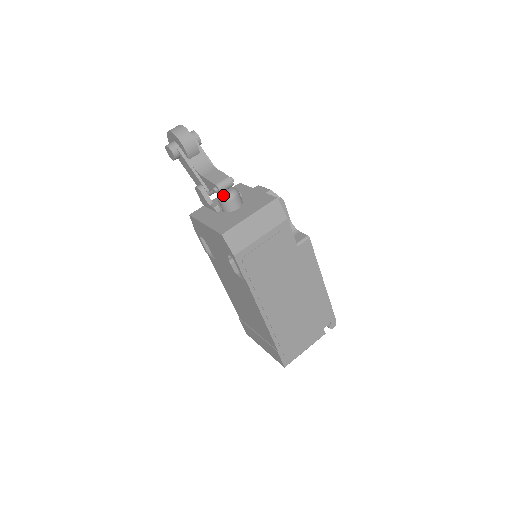
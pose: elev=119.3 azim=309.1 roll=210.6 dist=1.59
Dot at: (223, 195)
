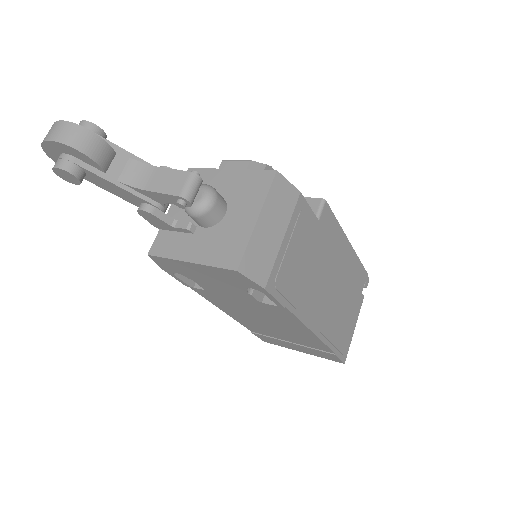
Dot at: (196, 205)
